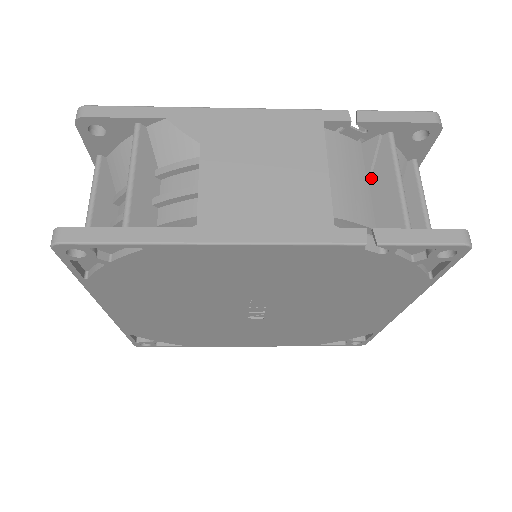
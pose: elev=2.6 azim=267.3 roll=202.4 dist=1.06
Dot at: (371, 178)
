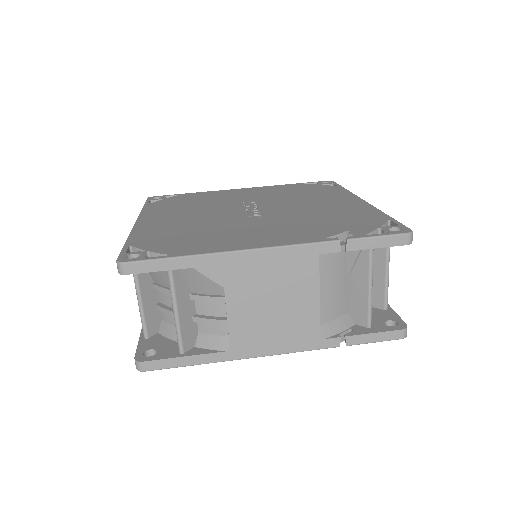
Dot at: (351, 273)
